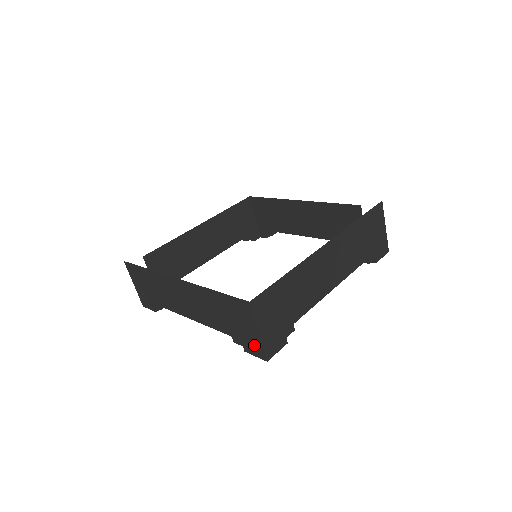
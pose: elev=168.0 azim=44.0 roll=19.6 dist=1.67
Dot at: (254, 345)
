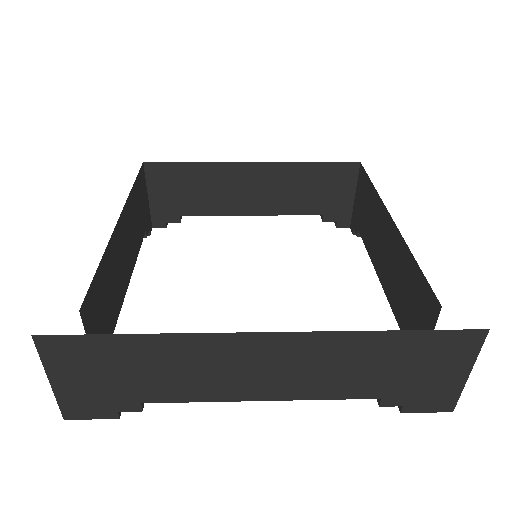
Dot at: (439, 396)
